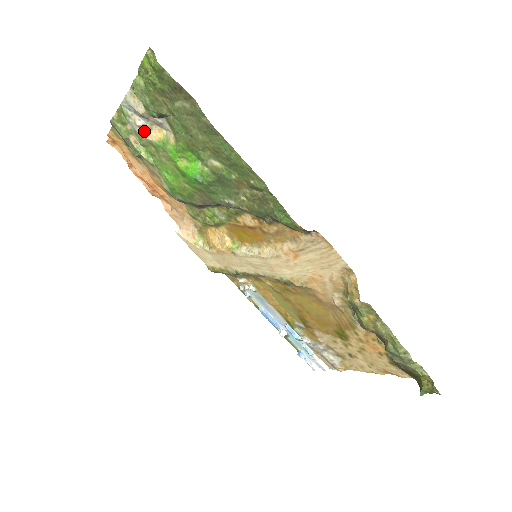
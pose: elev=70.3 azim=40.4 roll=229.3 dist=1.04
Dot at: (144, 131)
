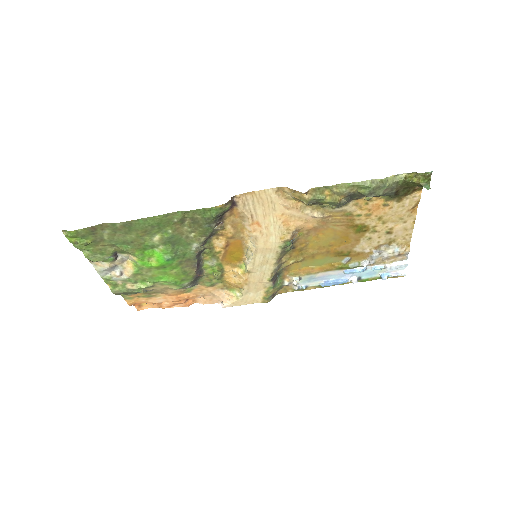
Dot at: (125, 274)
